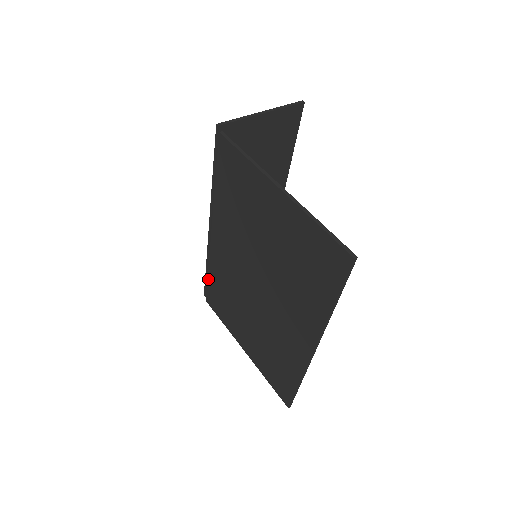
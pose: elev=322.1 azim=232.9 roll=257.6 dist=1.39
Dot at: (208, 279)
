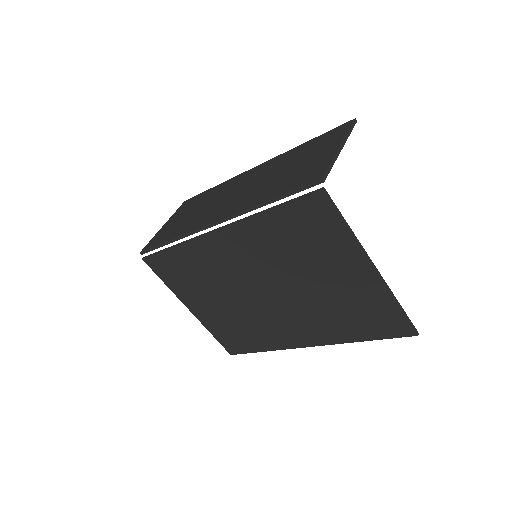
Dot at: (166, 251)
